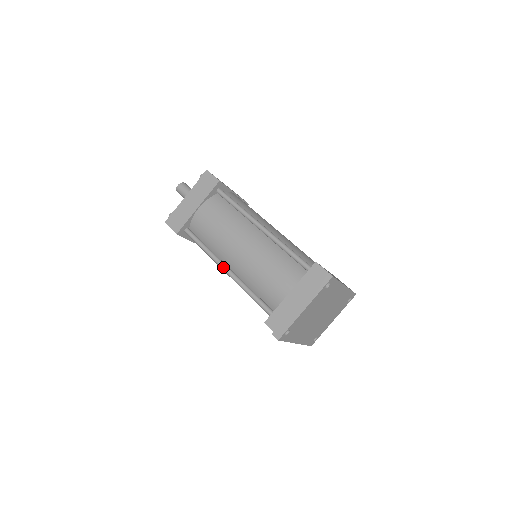
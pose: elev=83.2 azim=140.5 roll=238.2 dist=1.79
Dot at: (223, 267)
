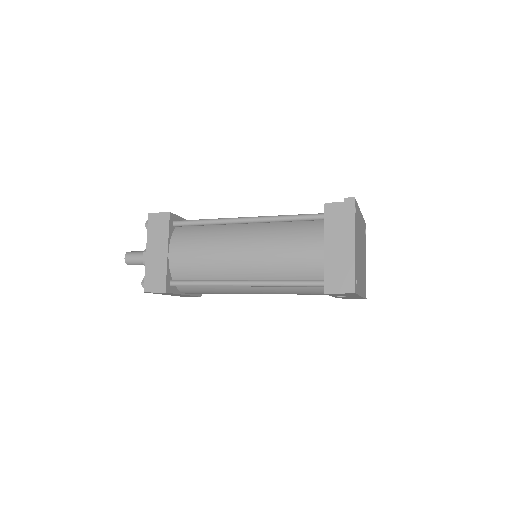
Dot at: (238, 283)
